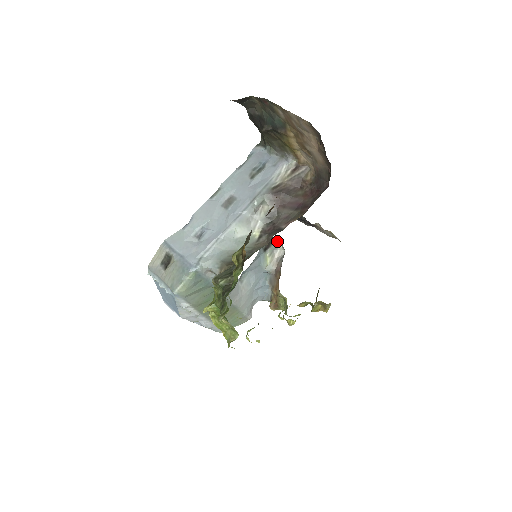
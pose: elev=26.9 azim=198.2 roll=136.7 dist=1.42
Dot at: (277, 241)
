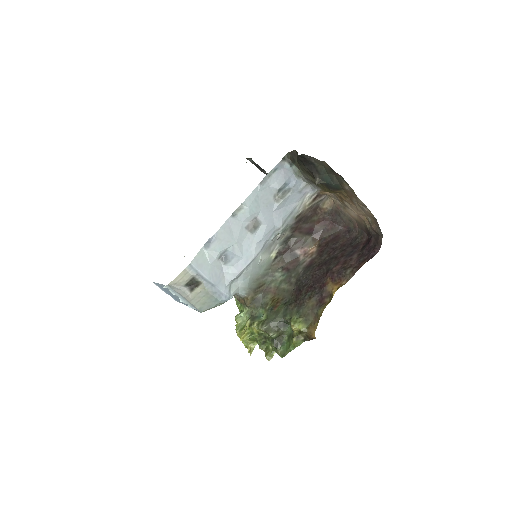
Dot at: occluded
